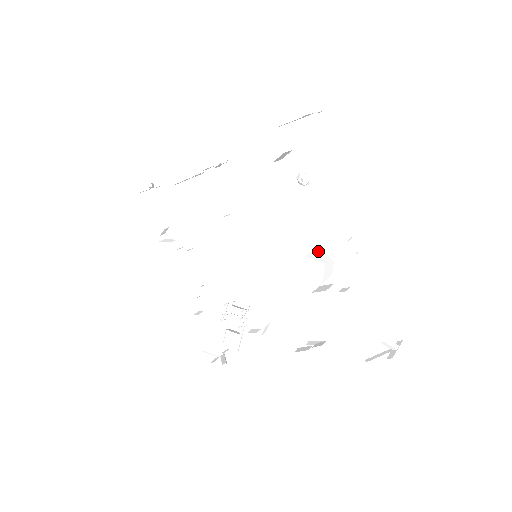
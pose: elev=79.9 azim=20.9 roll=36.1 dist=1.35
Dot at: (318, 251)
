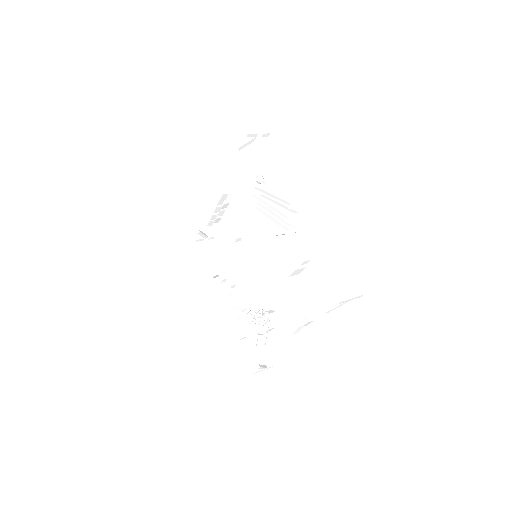
Dot at: occluded
